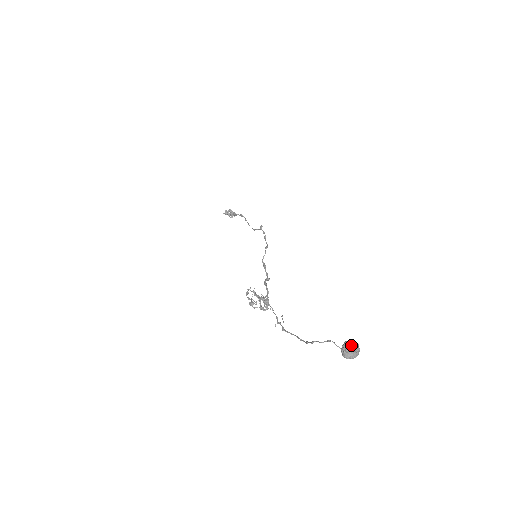
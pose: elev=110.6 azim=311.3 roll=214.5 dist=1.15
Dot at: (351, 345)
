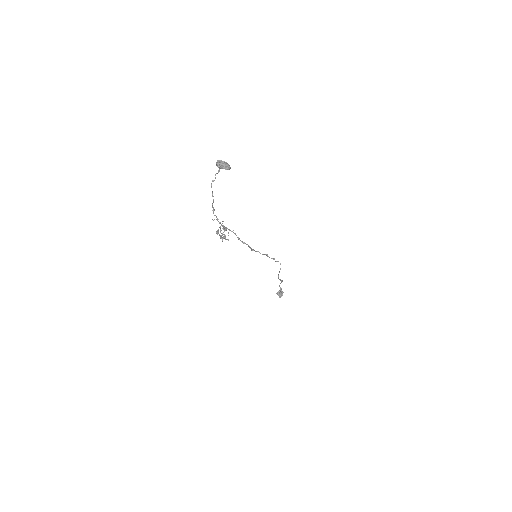
Dot at: (225, 162)
